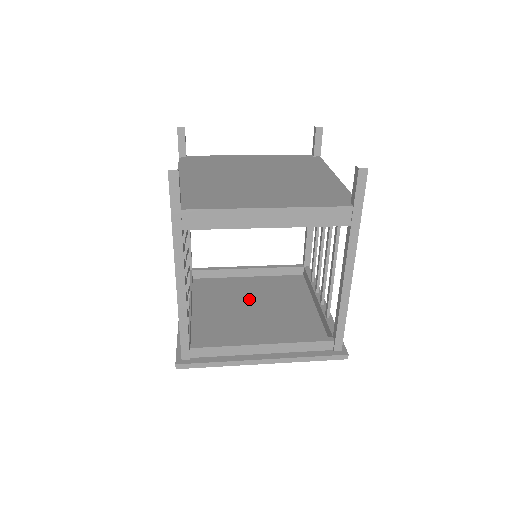
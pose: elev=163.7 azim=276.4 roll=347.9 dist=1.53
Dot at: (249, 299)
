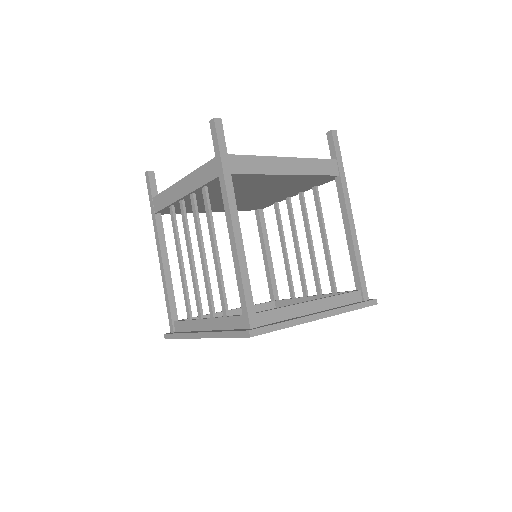
Dot at: occluded
